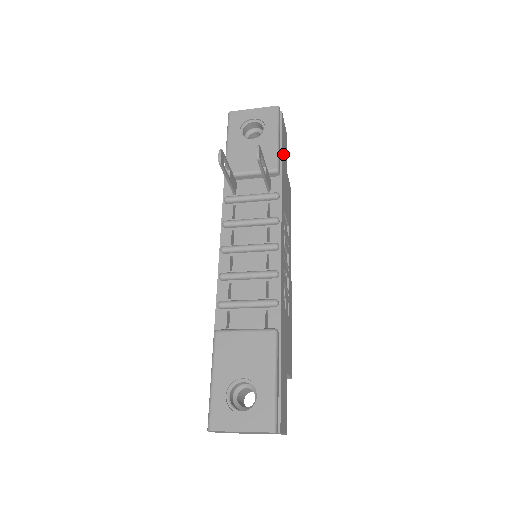
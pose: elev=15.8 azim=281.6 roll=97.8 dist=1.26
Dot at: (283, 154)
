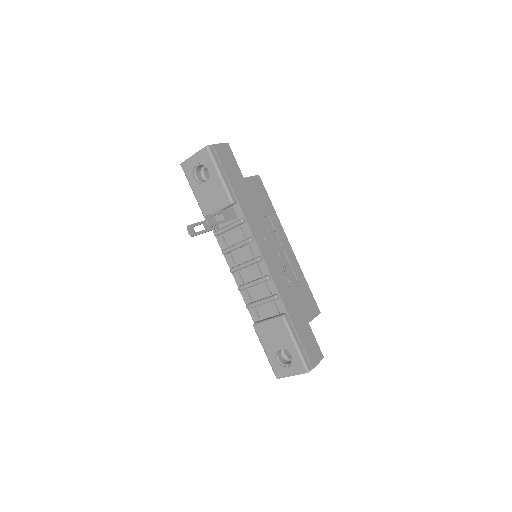
Dot at: (232, 177)
